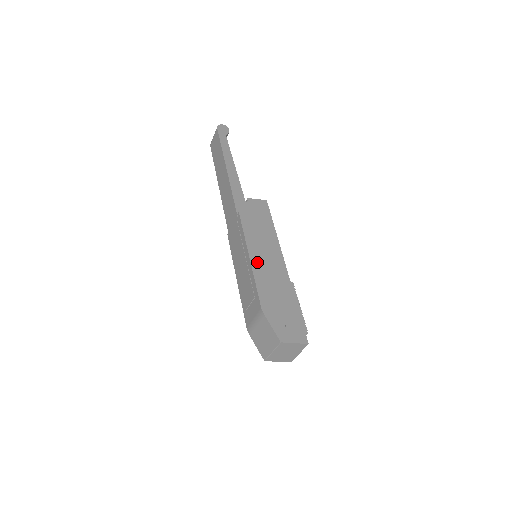
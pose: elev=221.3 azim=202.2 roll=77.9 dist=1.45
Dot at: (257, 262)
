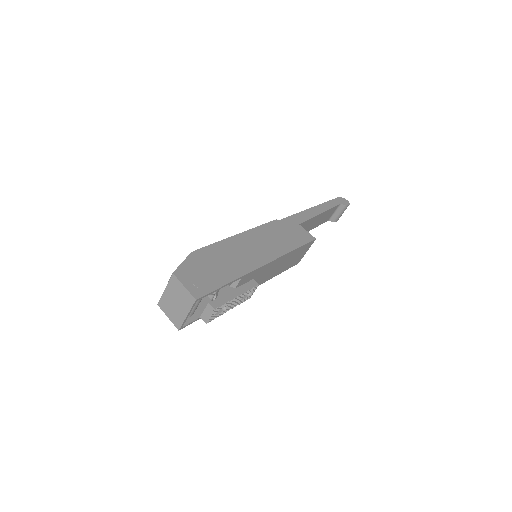
Dot at: (241, 240)
